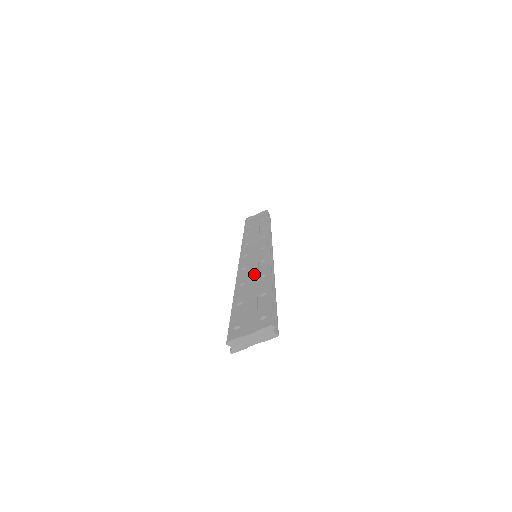
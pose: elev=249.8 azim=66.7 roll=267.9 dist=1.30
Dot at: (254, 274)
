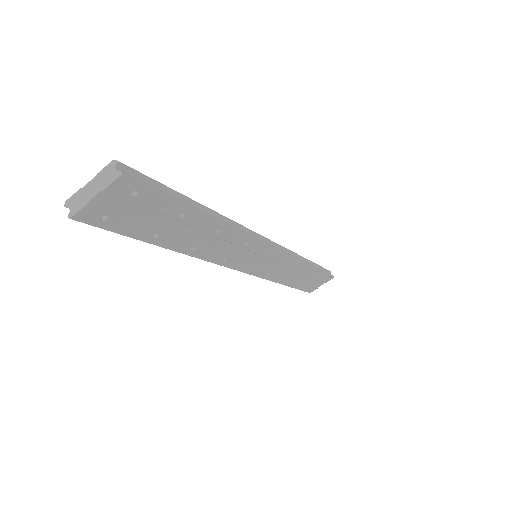
Dot at: occluded
